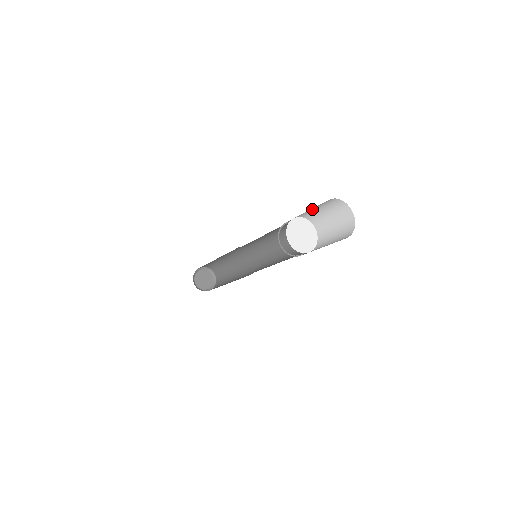
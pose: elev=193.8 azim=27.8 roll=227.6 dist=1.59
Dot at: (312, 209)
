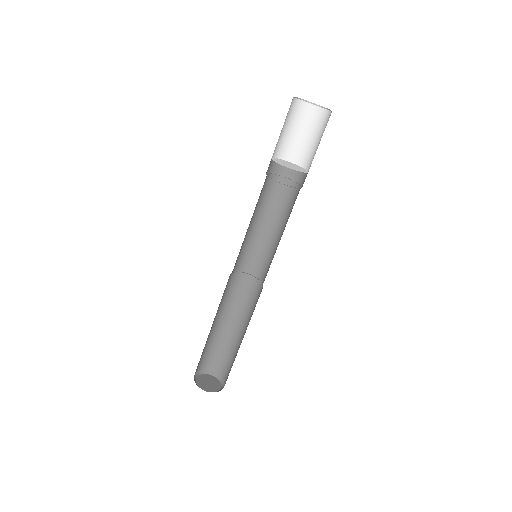
Dot at: (304, 139)
